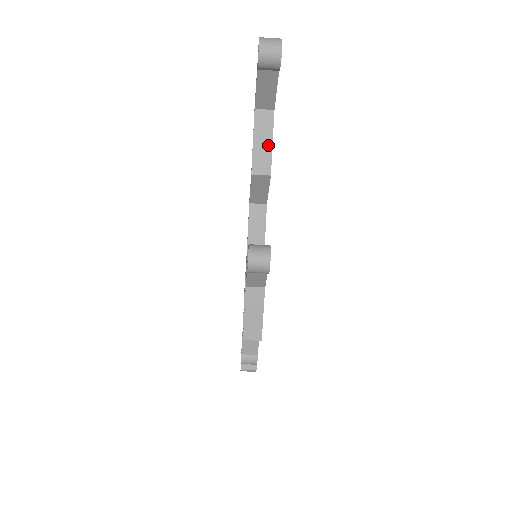
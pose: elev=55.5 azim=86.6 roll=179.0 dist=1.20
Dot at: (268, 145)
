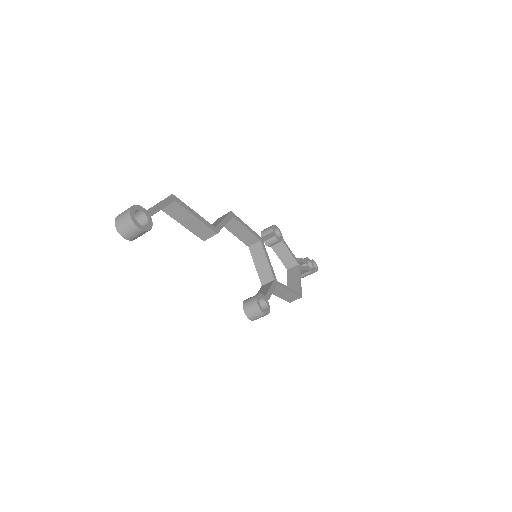
Dot at: (195, 221)
